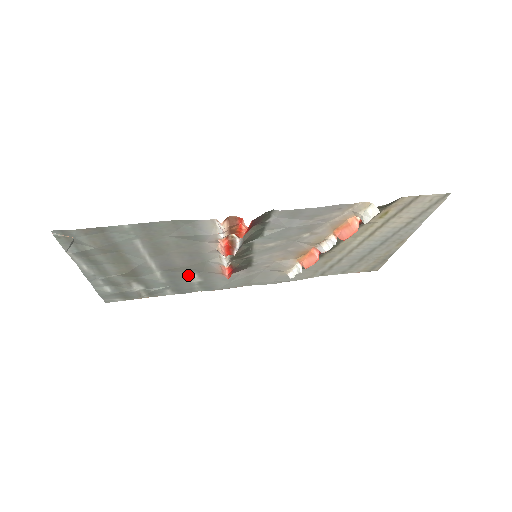
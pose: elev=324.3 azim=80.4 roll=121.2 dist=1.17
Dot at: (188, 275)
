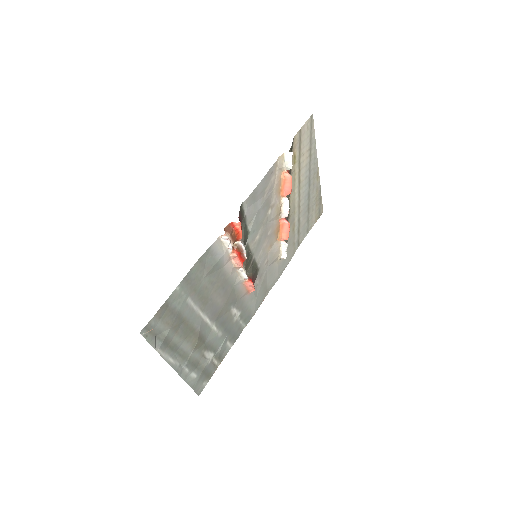
Dot at: (230, 314)
